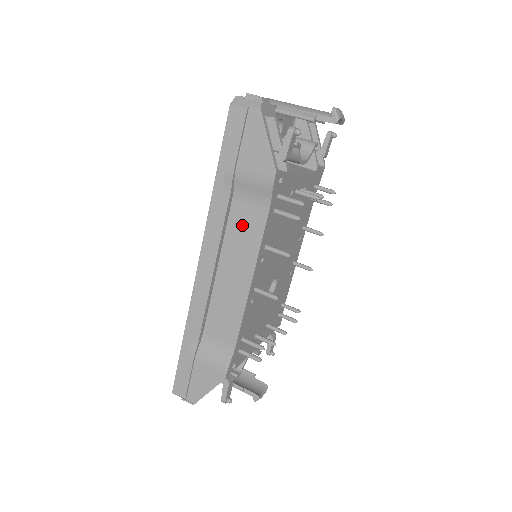
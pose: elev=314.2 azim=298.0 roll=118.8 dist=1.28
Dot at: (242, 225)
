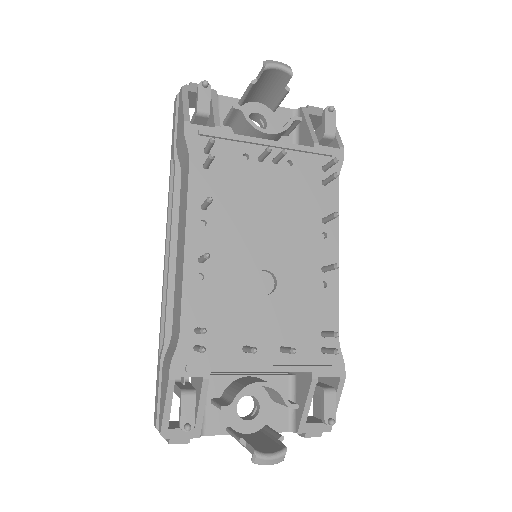
Dot at: (183, 193)
